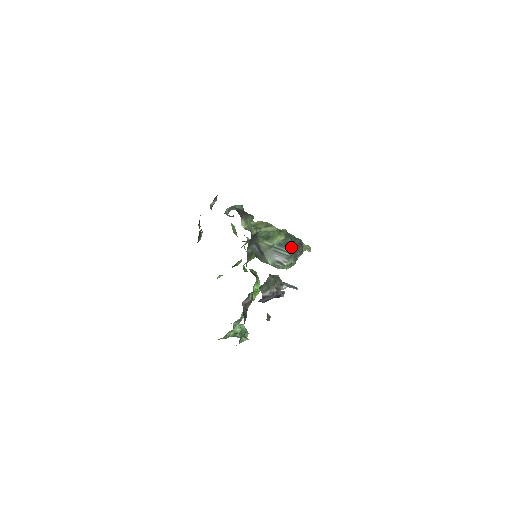
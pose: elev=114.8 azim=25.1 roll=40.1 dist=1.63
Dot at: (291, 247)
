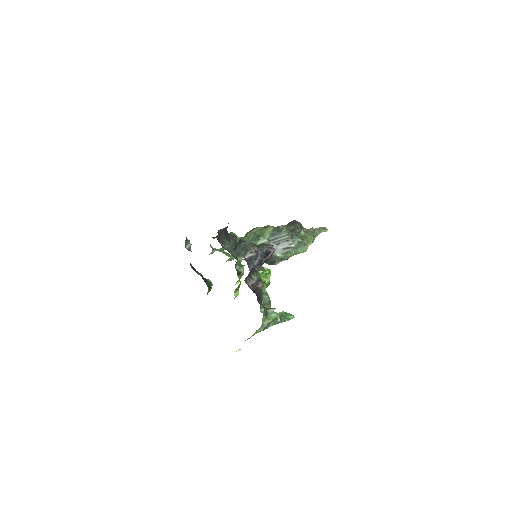
Dot at: (285, 229)
